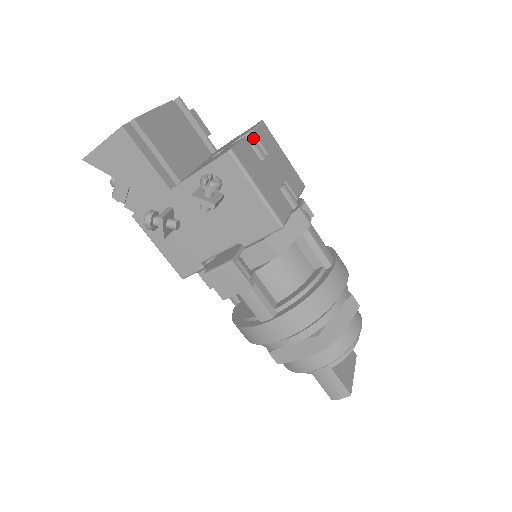
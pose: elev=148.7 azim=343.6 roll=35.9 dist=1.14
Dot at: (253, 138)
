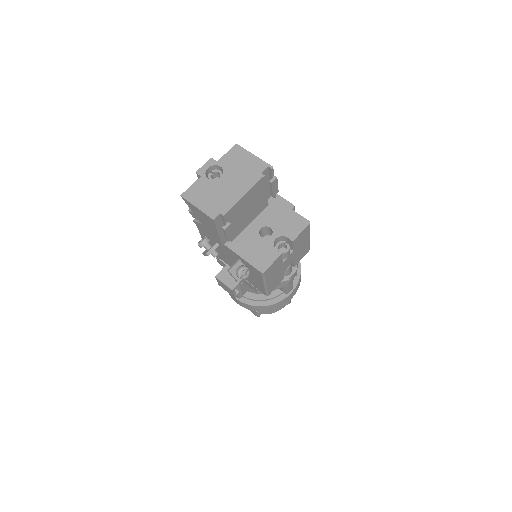
Dot at: (291, 242)
